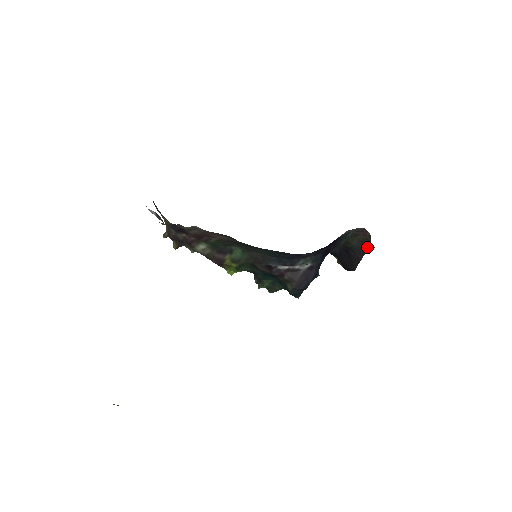
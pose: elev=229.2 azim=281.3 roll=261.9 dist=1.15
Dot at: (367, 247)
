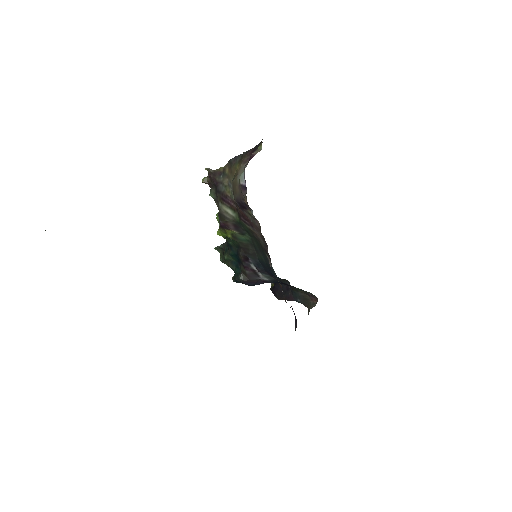
Dot at: (303, 302)
